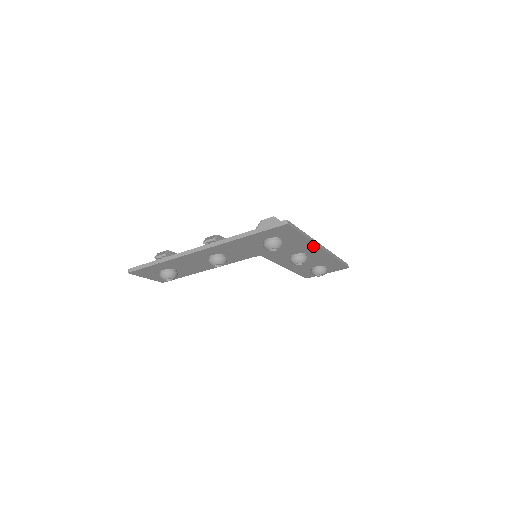
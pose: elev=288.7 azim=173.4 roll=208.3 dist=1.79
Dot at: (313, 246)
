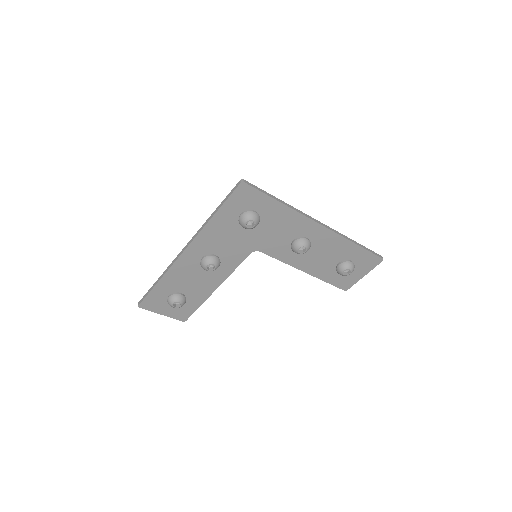
Dot at: (304, 220)
